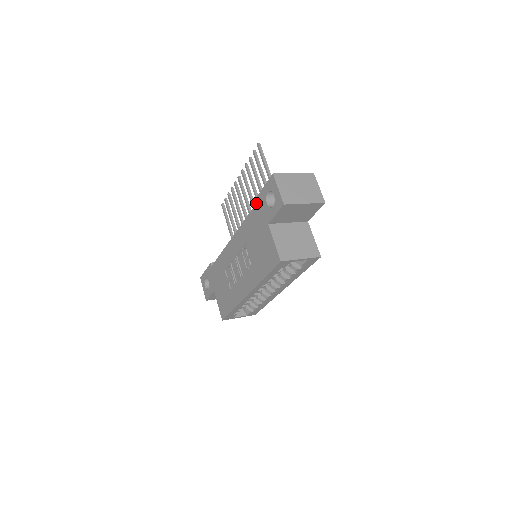
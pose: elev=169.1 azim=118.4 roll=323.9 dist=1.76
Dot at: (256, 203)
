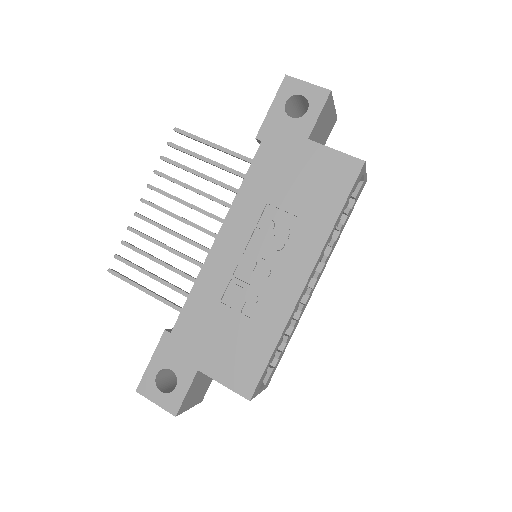
Dot at: (264, 135)
